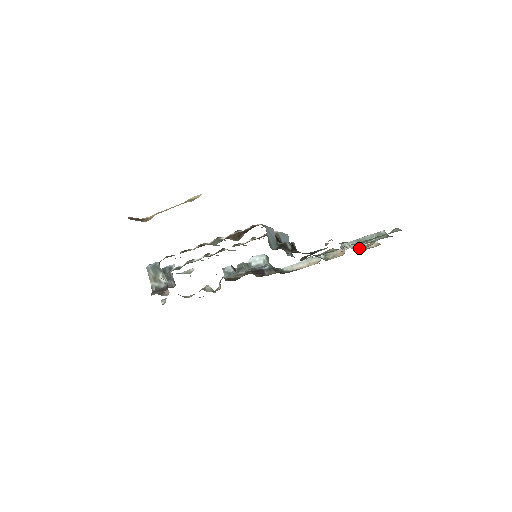
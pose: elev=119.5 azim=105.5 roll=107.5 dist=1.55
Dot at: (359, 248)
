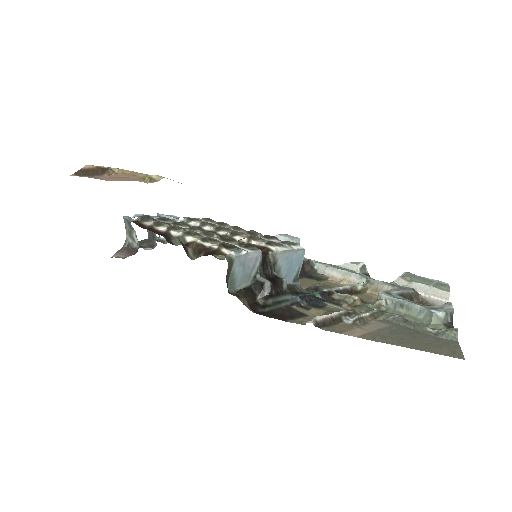
Dot at: (419, 296)
